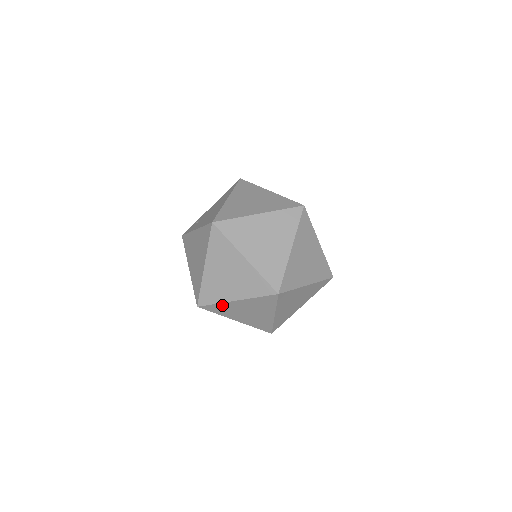
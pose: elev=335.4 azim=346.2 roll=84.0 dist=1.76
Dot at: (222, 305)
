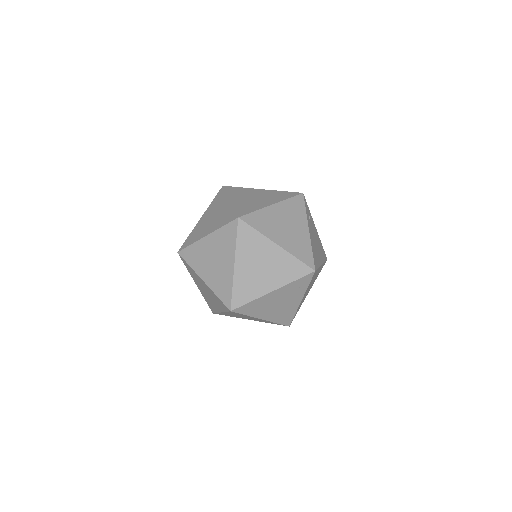
Dot at: (237, 284)
